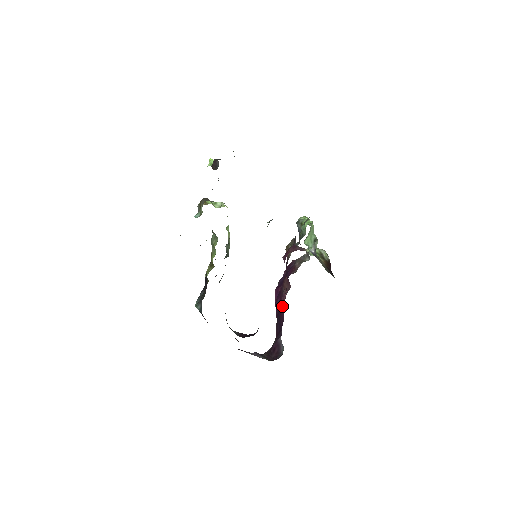
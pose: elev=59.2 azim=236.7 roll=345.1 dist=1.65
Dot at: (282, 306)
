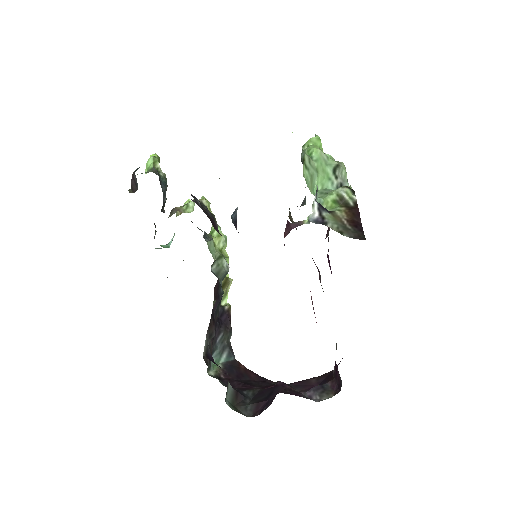
Dot at: occluded
